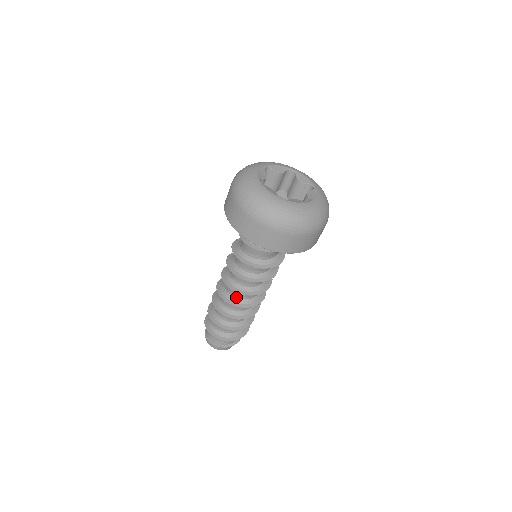
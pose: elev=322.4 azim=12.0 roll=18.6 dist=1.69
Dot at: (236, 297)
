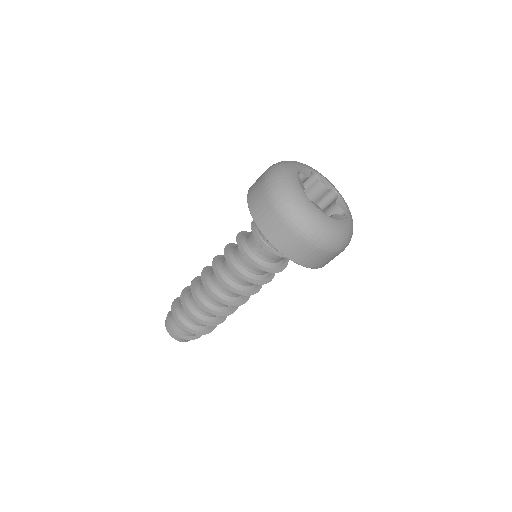
Dot at: (214, 284)
